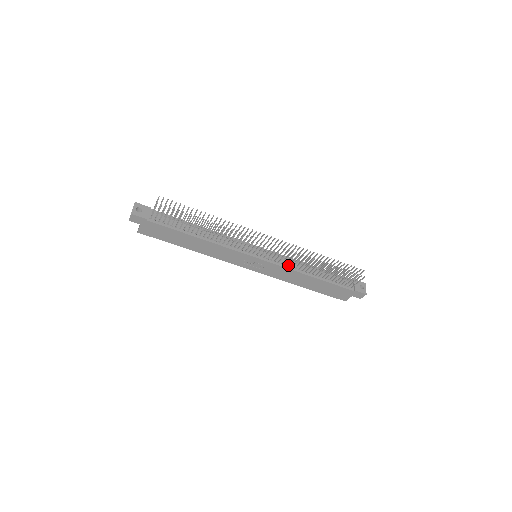
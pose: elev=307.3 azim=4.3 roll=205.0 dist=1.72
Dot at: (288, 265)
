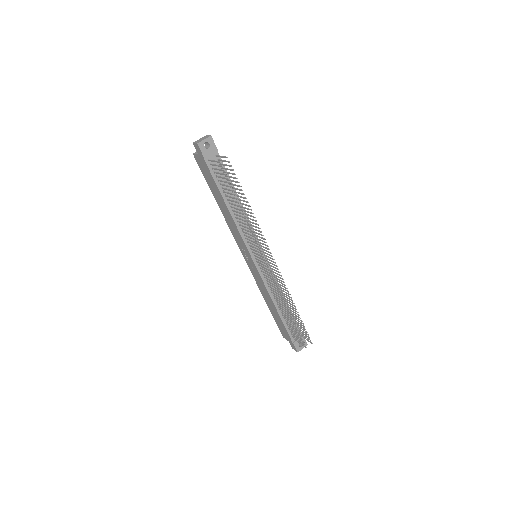
Dot at: (269, 285)
